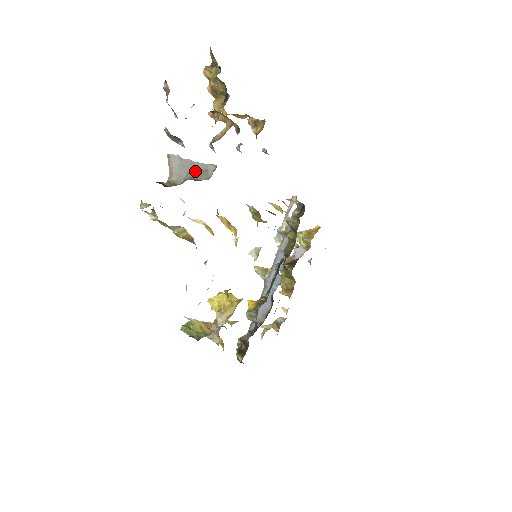
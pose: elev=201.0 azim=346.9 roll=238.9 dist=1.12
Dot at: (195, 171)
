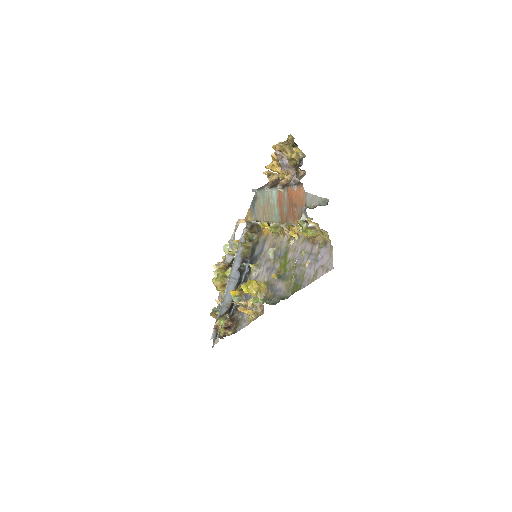
Dot at: (319, 201)
